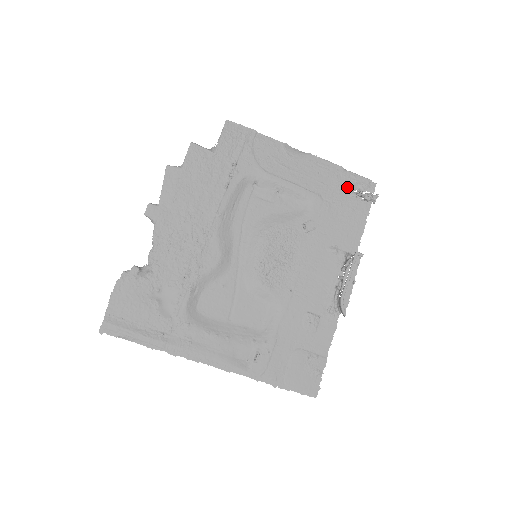
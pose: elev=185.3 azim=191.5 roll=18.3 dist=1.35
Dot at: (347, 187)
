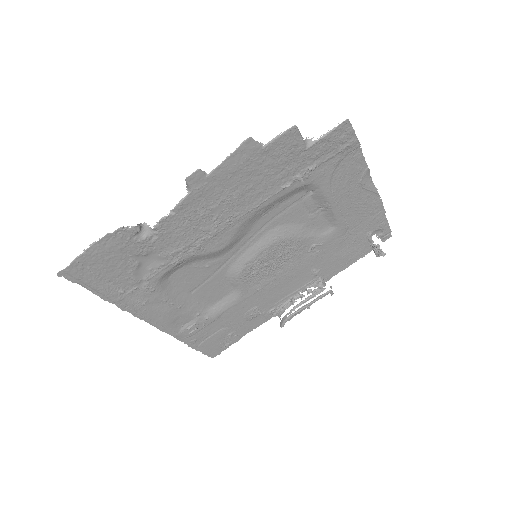
Dot at: (372, 230)
